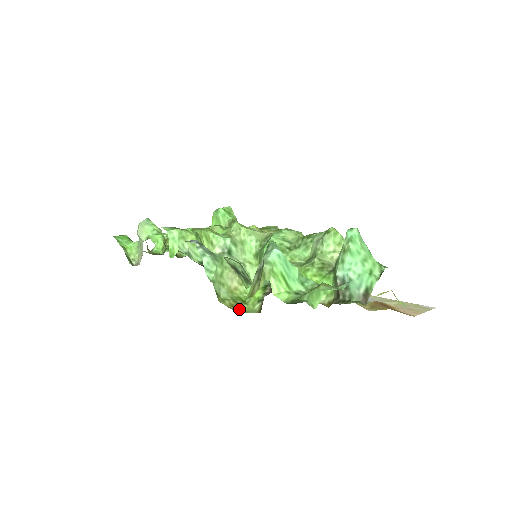
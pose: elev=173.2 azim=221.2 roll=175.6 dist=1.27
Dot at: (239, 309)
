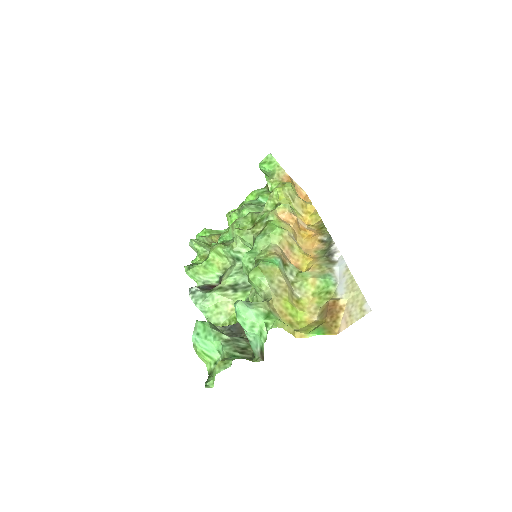
Dot at: occluded
